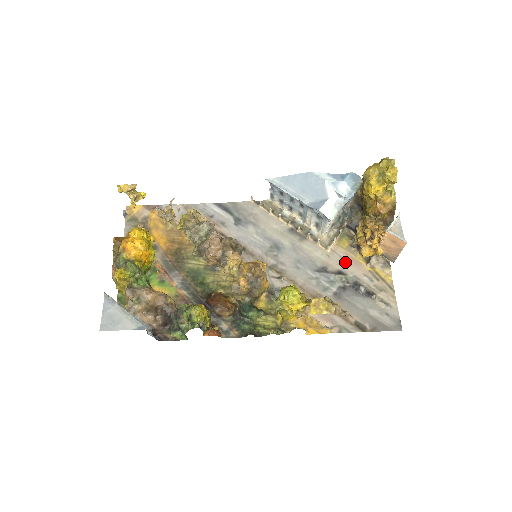
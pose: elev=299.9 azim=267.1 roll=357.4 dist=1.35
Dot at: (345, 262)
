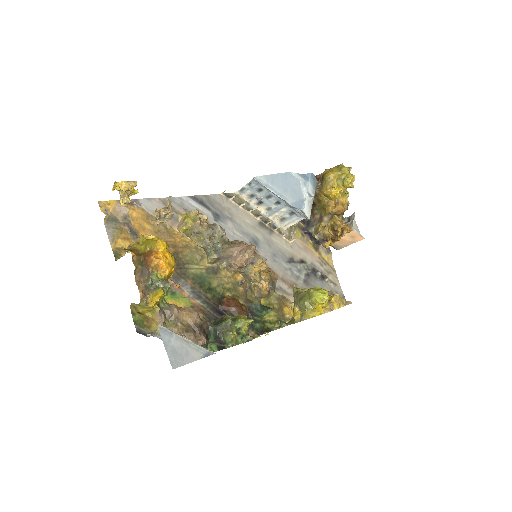
Dot at: (303, 251)
